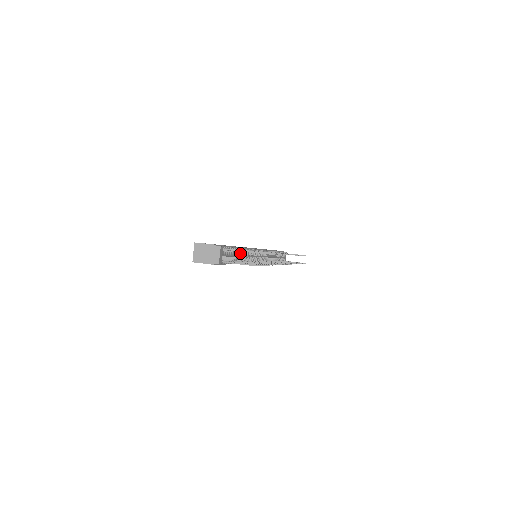
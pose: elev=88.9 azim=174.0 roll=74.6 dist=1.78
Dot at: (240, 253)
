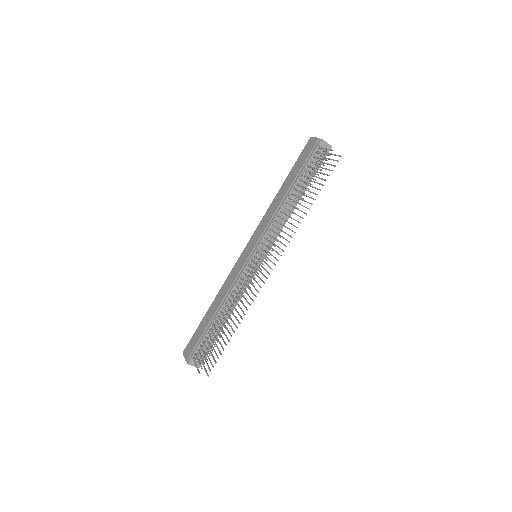
Dot at: (218, 320)
